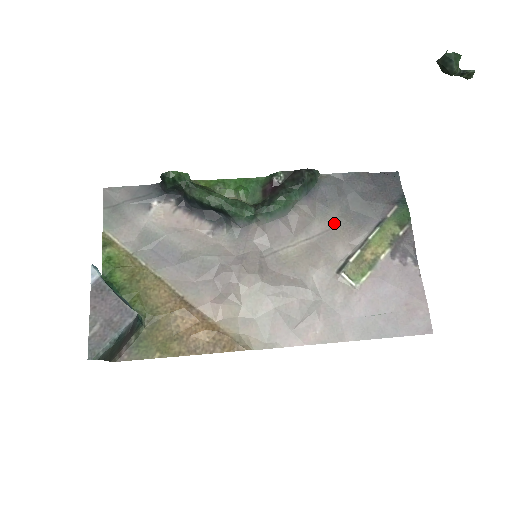
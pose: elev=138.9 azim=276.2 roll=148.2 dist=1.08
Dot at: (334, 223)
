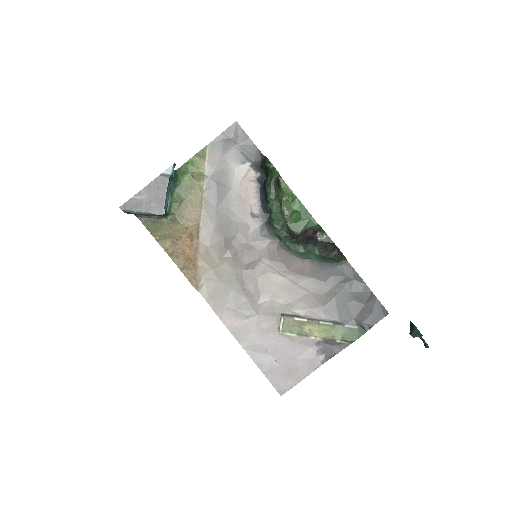
Dot at: (316, 292)
